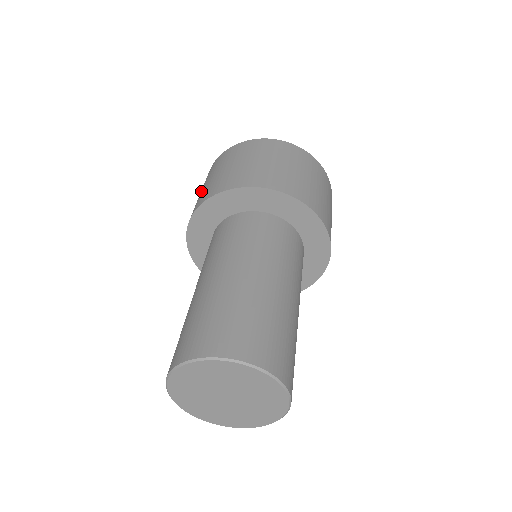
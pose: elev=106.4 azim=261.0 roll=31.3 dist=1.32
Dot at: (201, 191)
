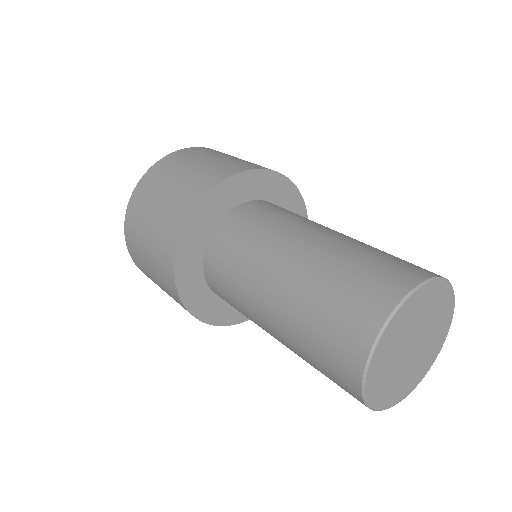
Dot at: (151, 230)
